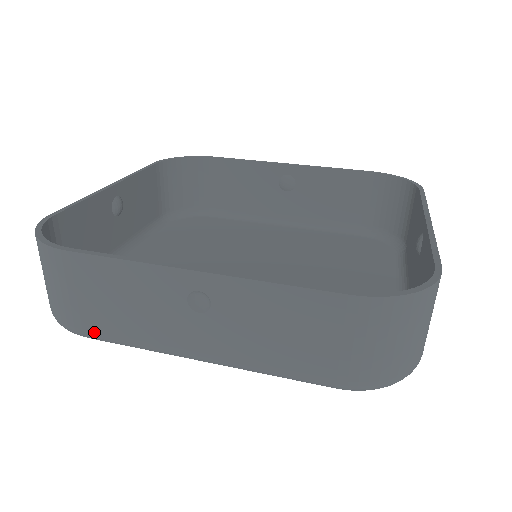
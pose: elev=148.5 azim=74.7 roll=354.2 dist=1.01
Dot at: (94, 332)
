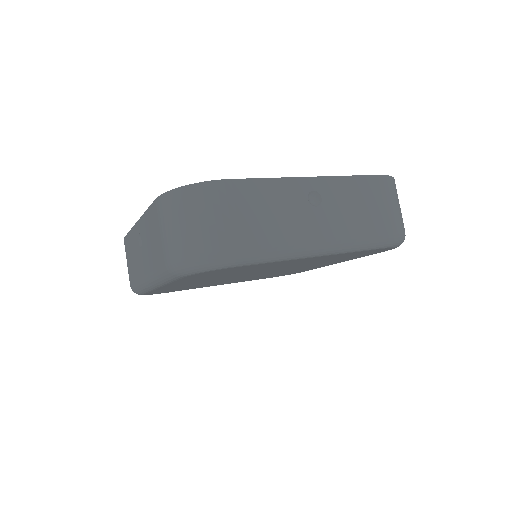
Dot at: (132, 284)
